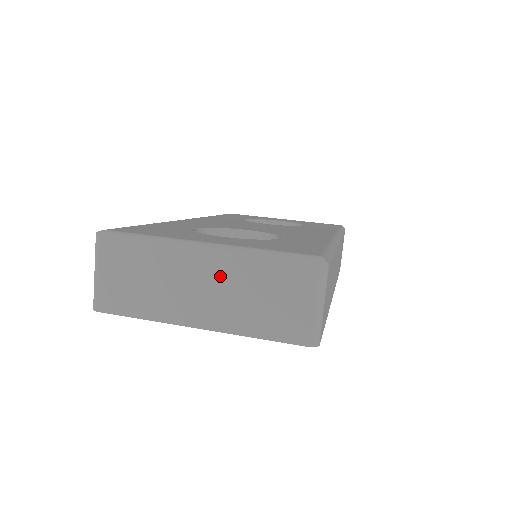
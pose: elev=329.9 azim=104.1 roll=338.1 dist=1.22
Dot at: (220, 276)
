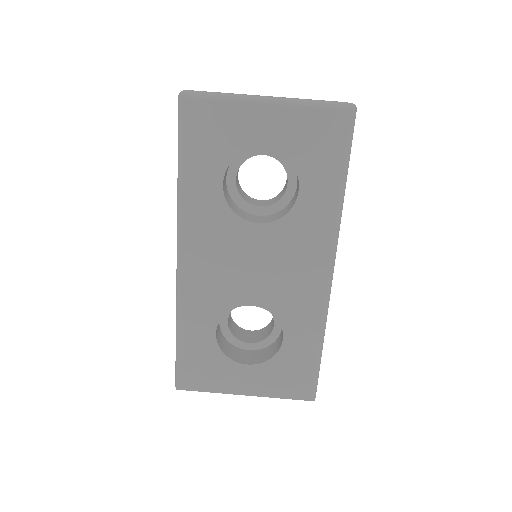
Dot at: occluded
